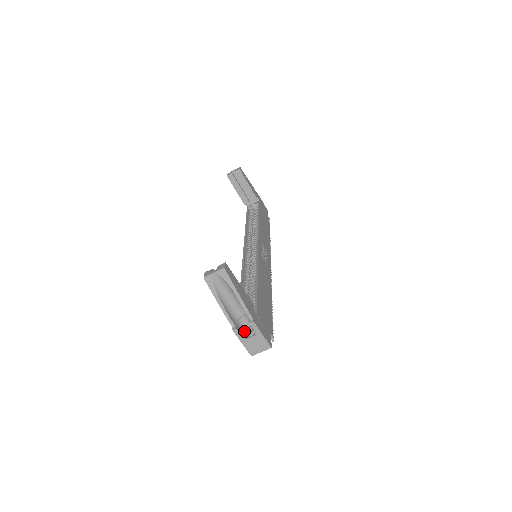
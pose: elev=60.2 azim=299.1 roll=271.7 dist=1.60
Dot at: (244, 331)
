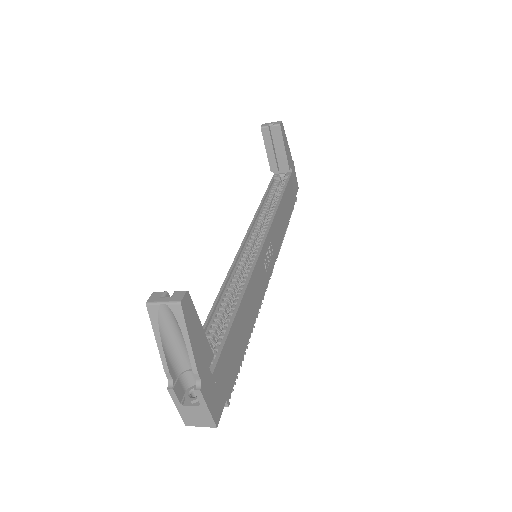
Dot at: (186, 389)
